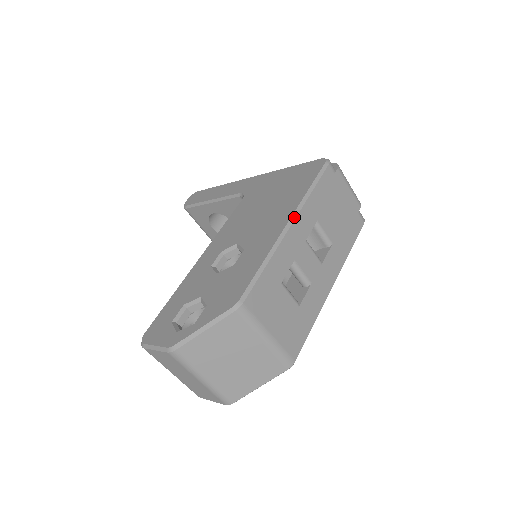
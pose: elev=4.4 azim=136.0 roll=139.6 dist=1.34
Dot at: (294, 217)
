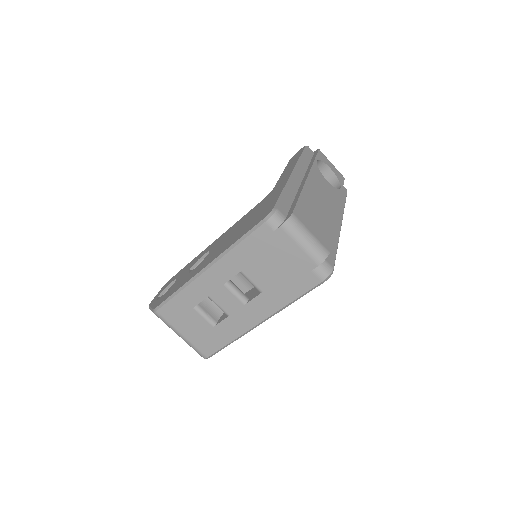
Dot at: (211, 264)
